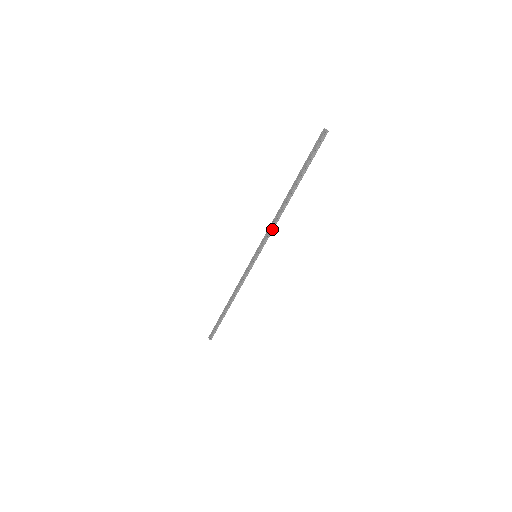
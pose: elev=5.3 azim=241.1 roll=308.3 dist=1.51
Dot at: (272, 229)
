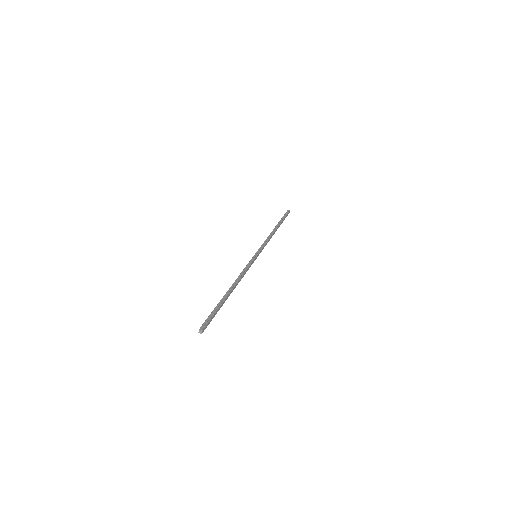
Dot at: (244, 273)
